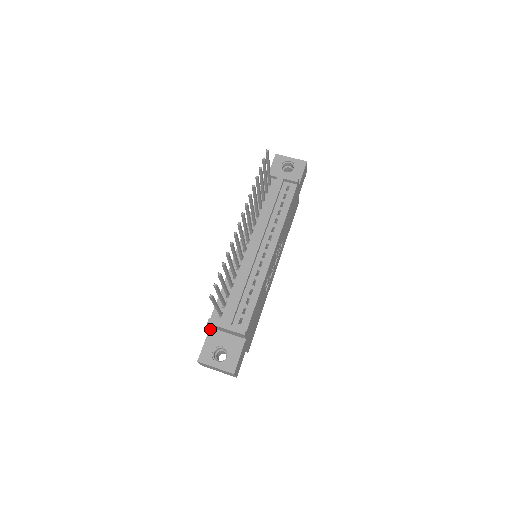
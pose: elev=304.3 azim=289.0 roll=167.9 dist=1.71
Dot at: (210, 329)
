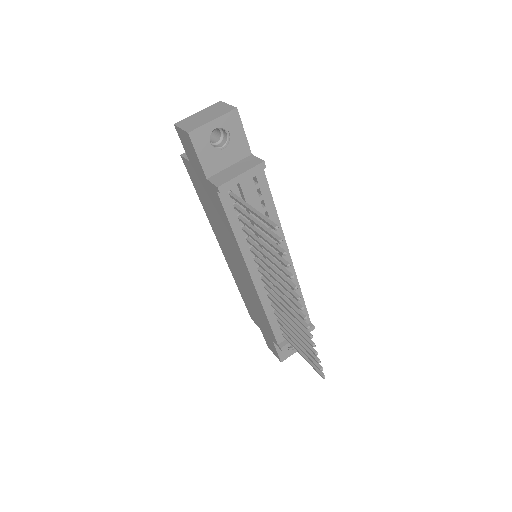
Dot at: (273, 341)
